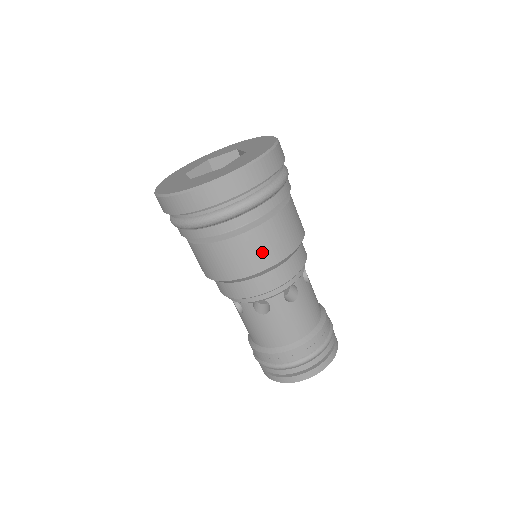
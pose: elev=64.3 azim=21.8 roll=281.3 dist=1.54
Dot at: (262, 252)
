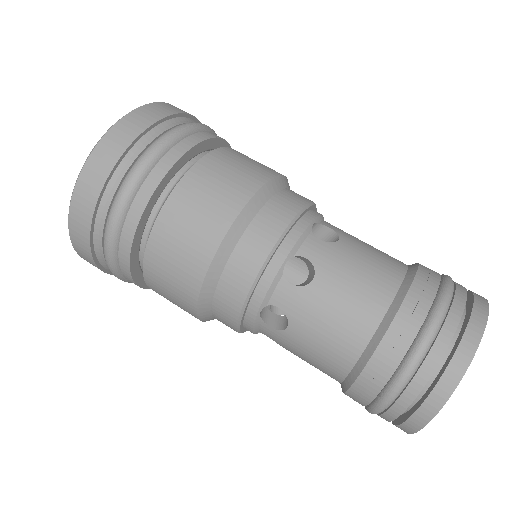
Dot at: (262, 164)
